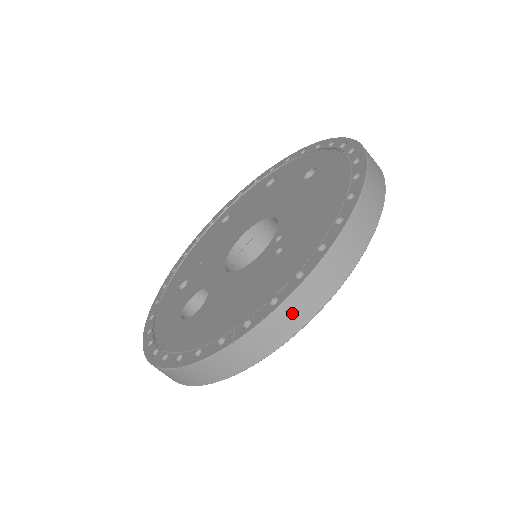
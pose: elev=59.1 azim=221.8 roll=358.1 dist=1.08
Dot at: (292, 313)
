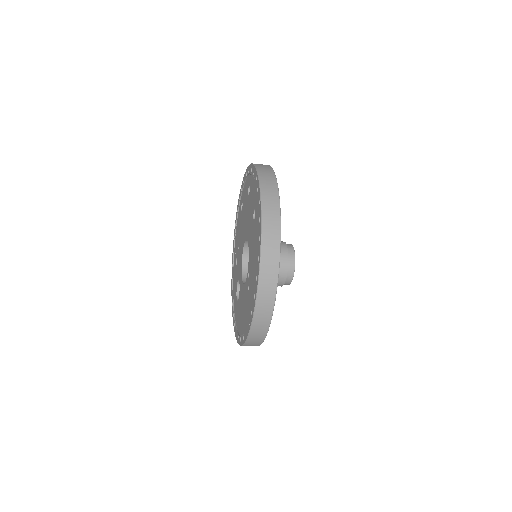
Dot at: (254, 339)
